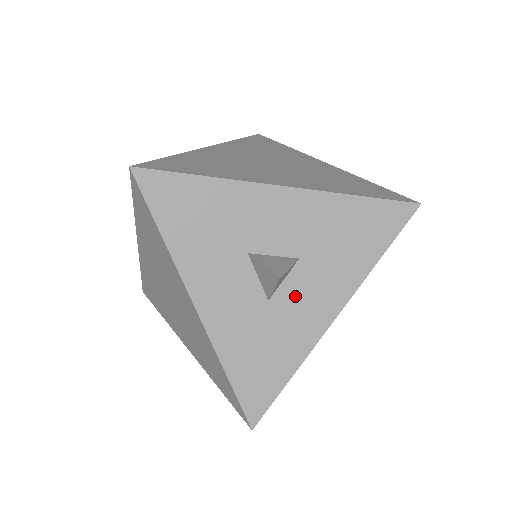
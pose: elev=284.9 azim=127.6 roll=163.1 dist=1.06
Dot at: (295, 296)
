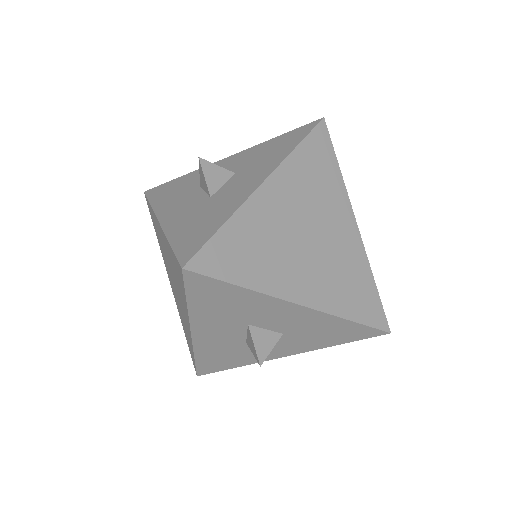
Dot at: occluded
